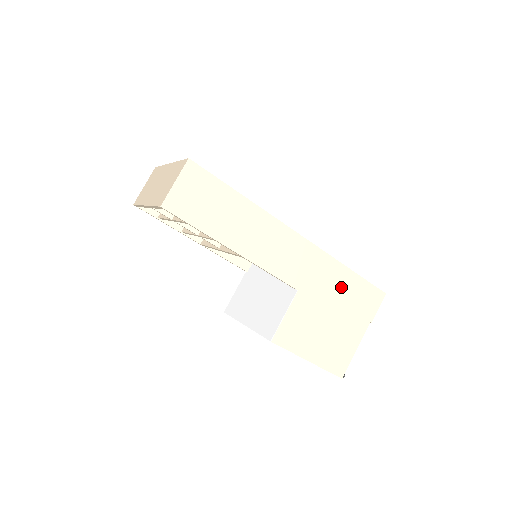
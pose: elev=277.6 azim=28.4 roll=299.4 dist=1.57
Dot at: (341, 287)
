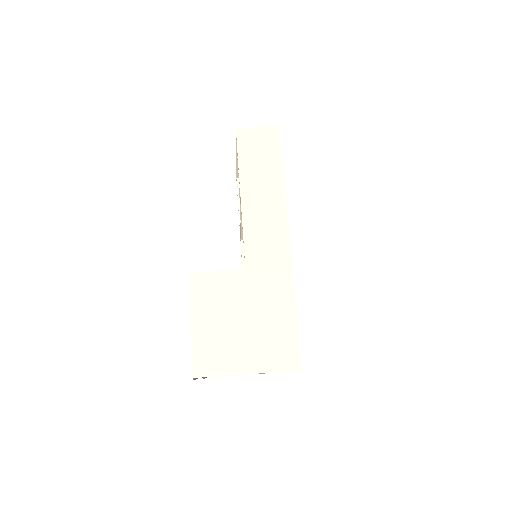
Dot at: (276, 312)
